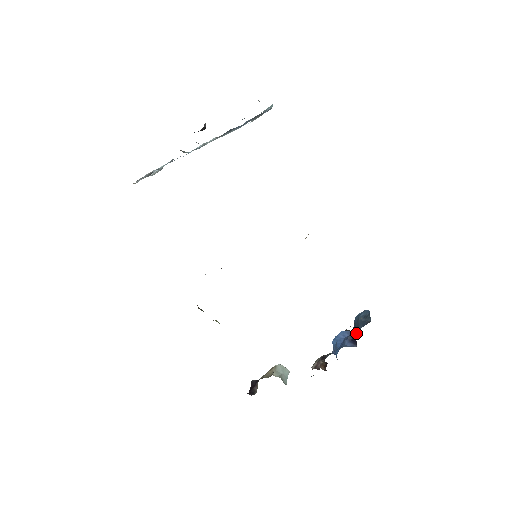
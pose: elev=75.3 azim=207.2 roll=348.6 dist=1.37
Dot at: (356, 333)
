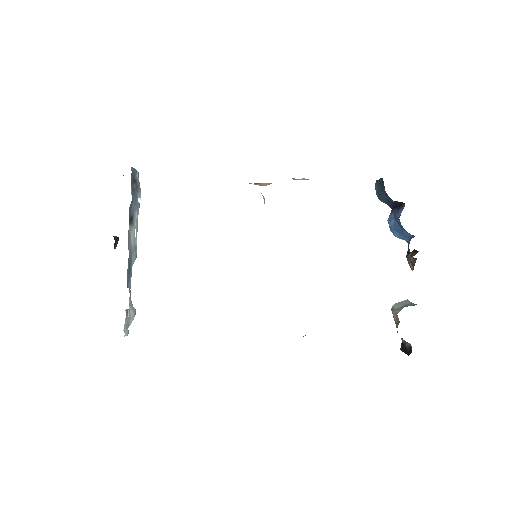
Dot at: (390, 199)
